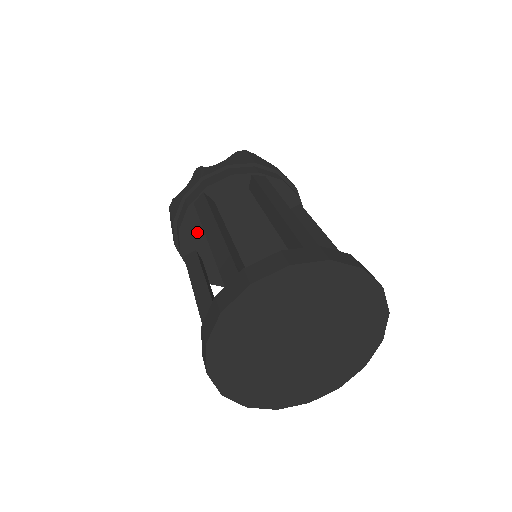
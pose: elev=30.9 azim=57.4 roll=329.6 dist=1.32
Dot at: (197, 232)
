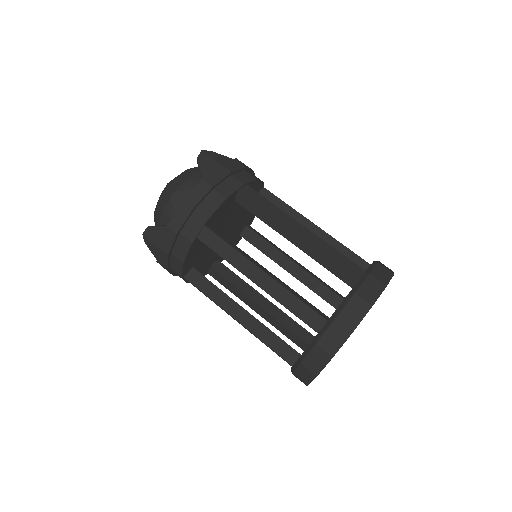
Dot at: (195, 255)
